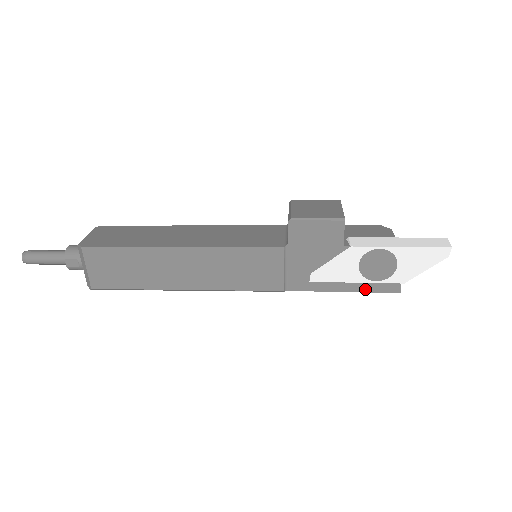
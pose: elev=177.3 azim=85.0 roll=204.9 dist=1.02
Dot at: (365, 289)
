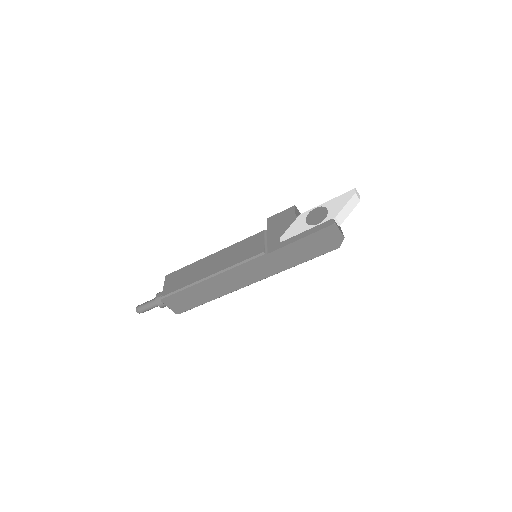
Dot at: (313, 231)
